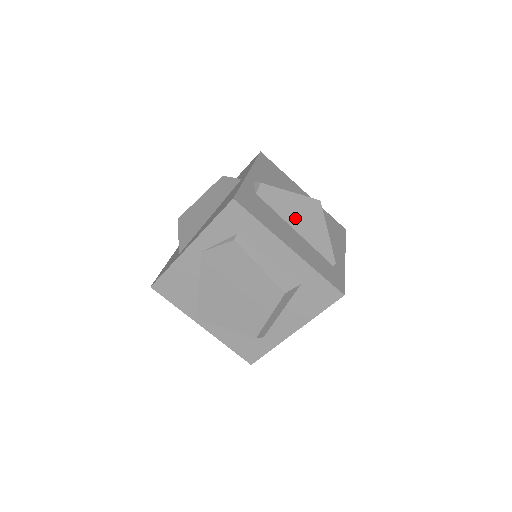
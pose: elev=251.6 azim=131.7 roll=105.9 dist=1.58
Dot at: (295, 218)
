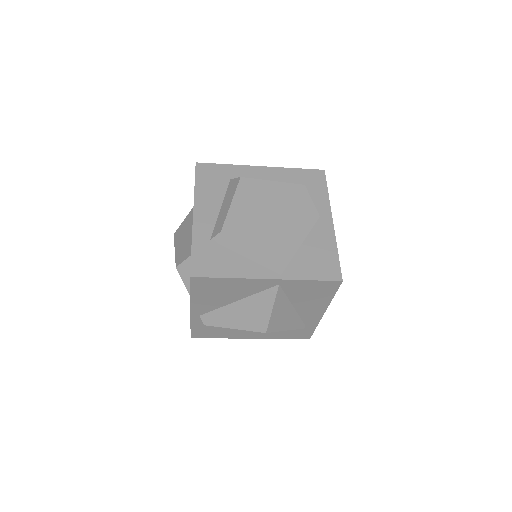
Dot at: occluded
